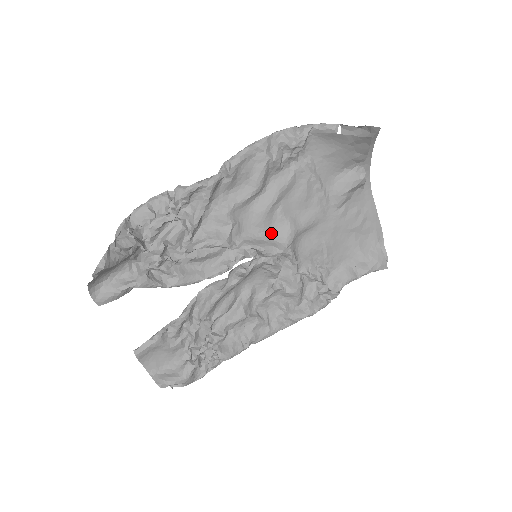
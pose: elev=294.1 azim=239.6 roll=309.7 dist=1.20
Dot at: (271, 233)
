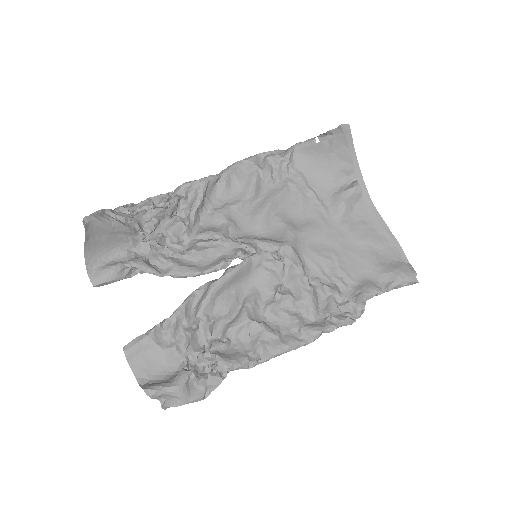
Dot at: (270, 235)
